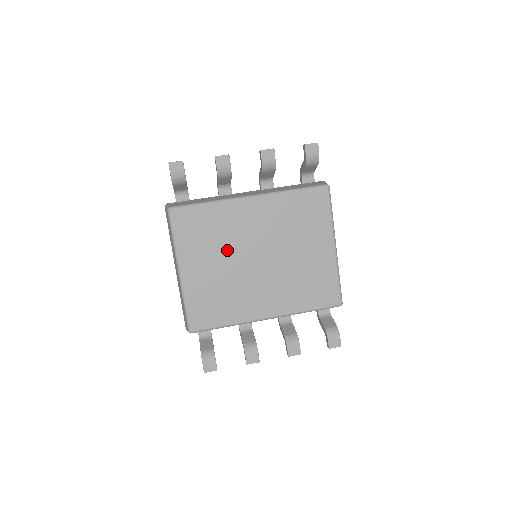
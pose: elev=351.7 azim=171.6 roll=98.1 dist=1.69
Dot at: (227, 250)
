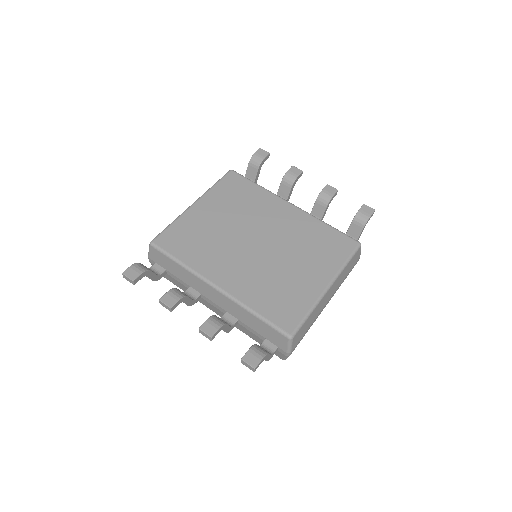
Dot at: (241, 218)
